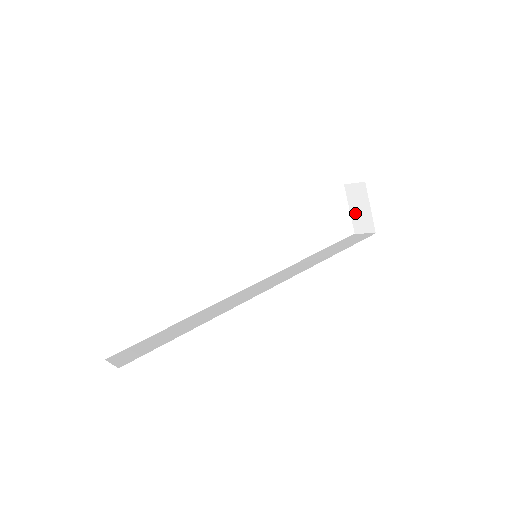
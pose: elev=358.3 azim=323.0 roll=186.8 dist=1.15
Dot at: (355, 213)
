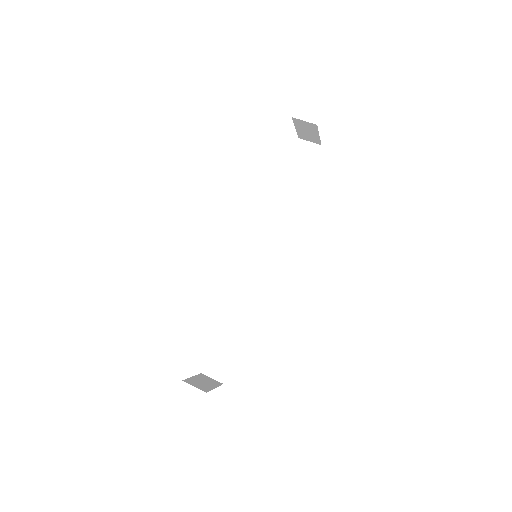
Dot at: (301, 132)
